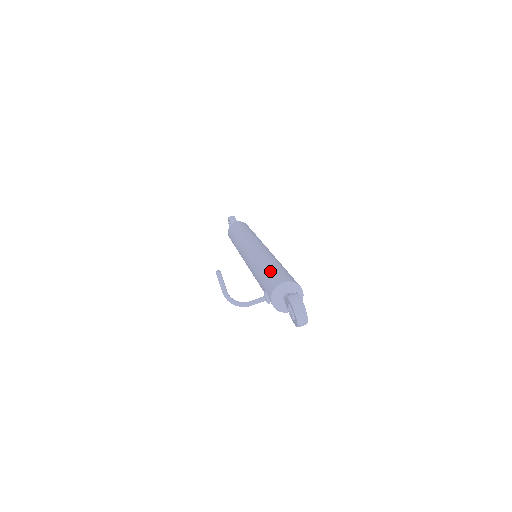
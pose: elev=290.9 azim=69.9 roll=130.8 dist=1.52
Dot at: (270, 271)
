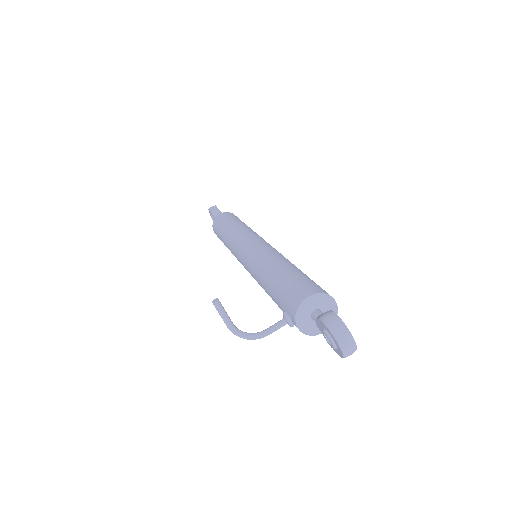
Dot at: (284, 281)
